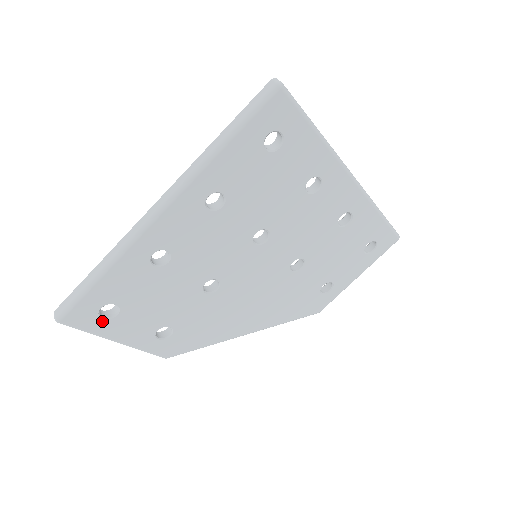
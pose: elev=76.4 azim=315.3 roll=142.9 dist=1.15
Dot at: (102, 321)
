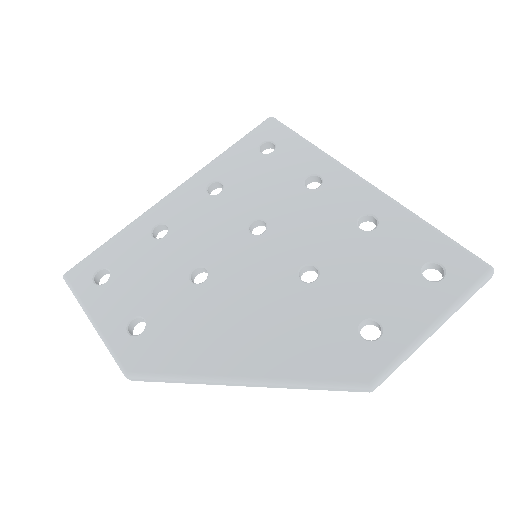
Dot at: (92, 286)
